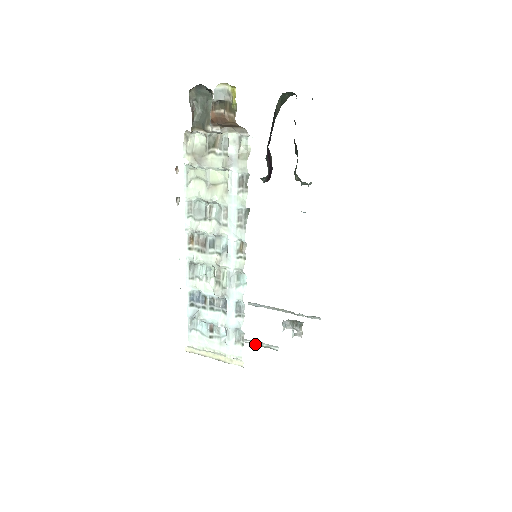
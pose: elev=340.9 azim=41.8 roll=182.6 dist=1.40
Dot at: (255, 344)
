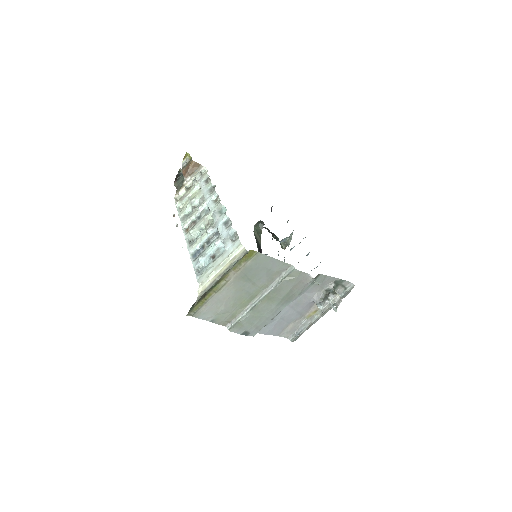
Dot at: (275, 285)
